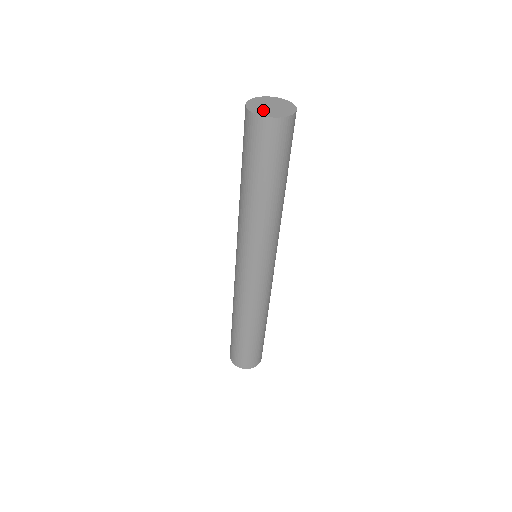
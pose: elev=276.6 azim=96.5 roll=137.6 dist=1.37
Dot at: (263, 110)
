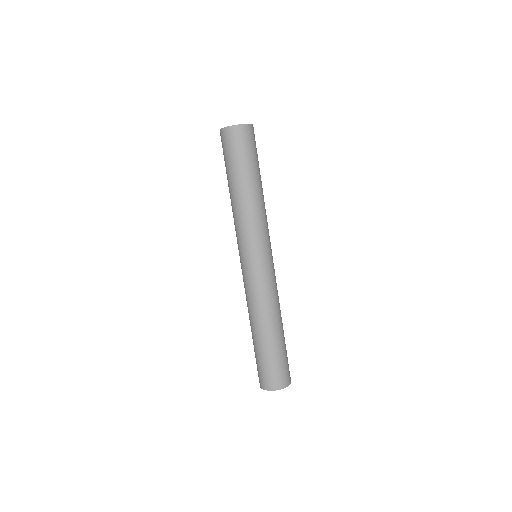
Dot at: occluded
